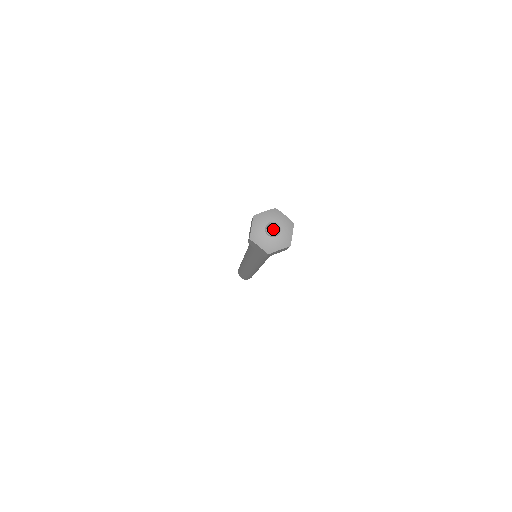
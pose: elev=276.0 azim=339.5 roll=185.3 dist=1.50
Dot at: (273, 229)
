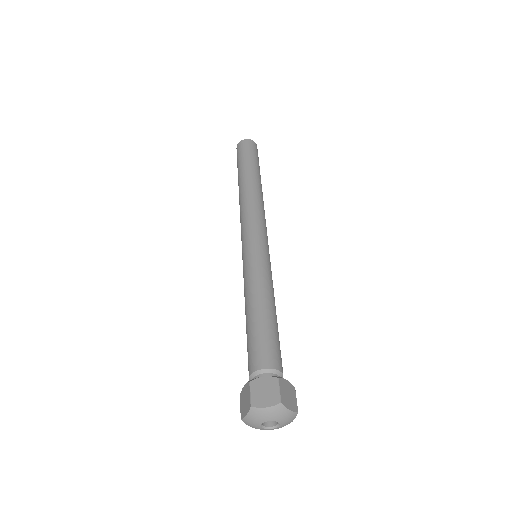
Dot at: occluded
